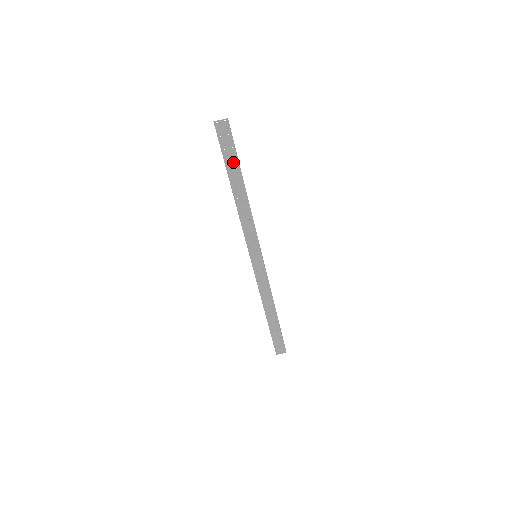
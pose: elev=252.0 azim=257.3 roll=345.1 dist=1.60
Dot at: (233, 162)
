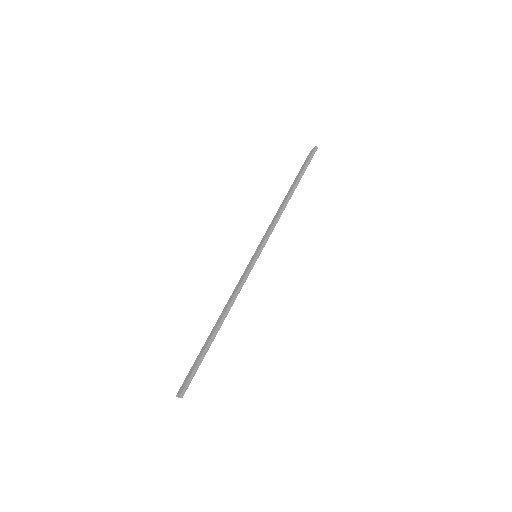
Dot at: (204, 355)
